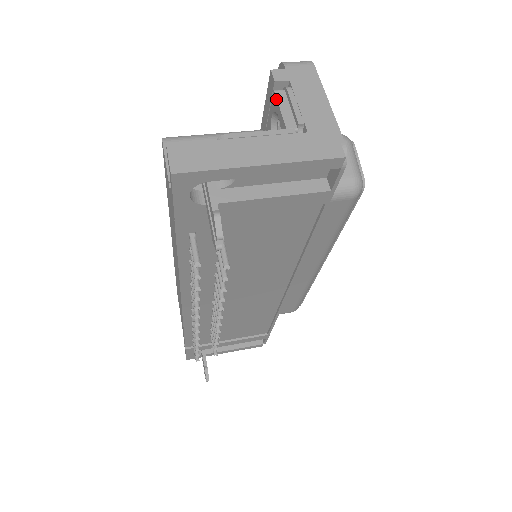
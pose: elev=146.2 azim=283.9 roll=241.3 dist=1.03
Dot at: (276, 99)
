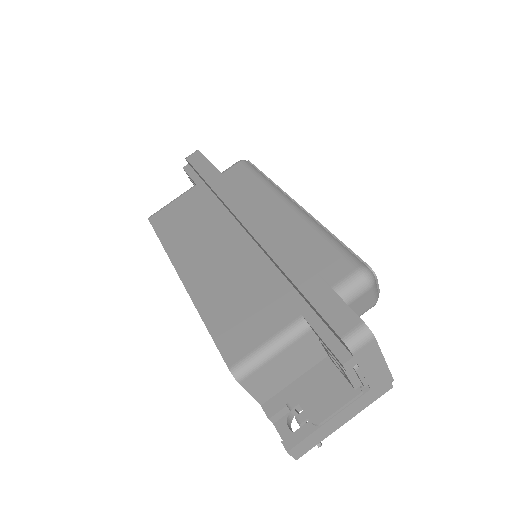
Dot at: (346, 375)
